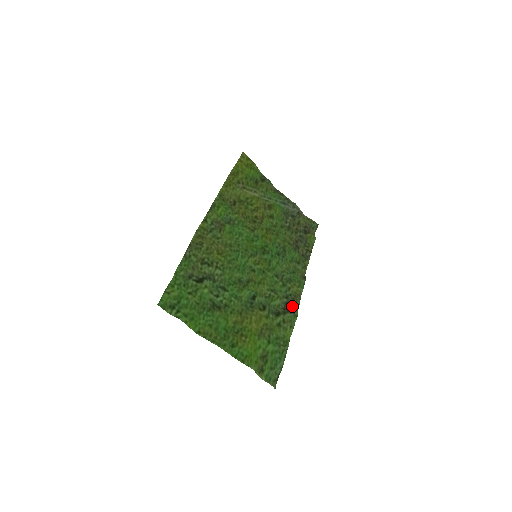
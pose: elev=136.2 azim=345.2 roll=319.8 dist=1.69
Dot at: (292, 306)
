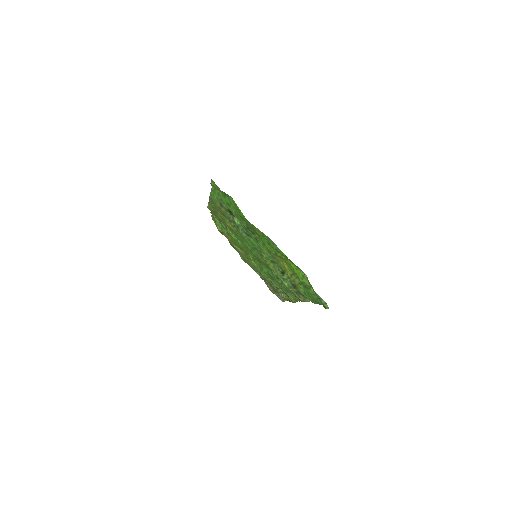
Dot at: (301, 296)
